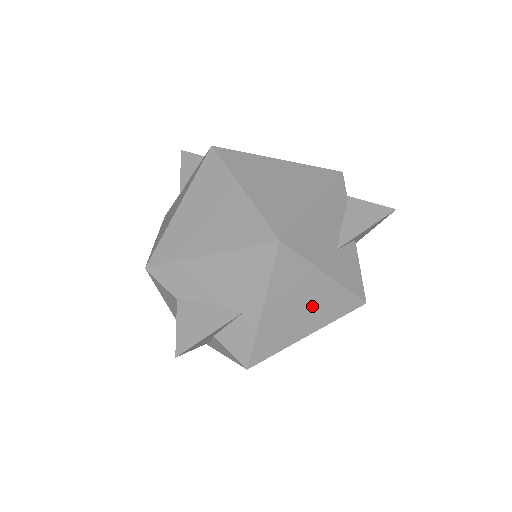
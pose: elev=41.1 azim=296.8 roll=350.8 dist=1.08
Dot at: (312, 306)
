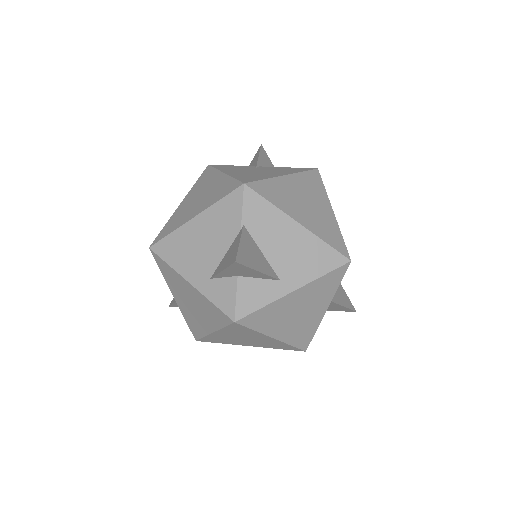
Dot at: (300, 320)
